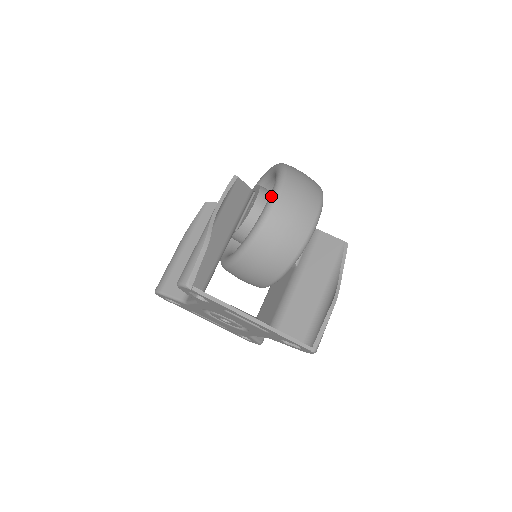
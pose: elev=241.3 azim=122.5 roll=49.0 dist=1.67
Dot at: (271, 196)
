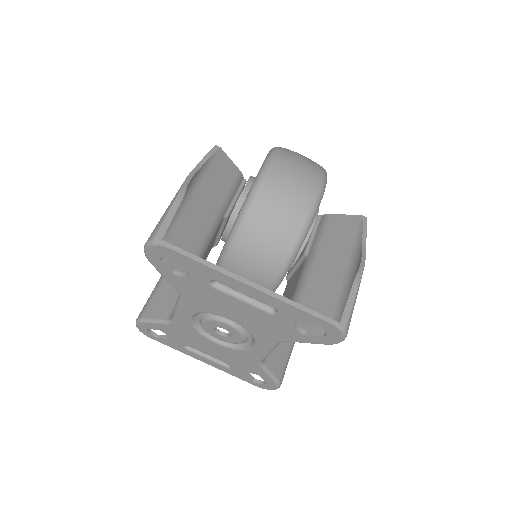
Dot at: (262, 165)
